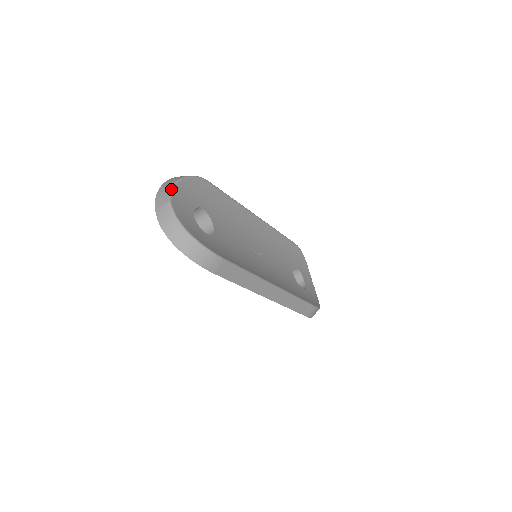
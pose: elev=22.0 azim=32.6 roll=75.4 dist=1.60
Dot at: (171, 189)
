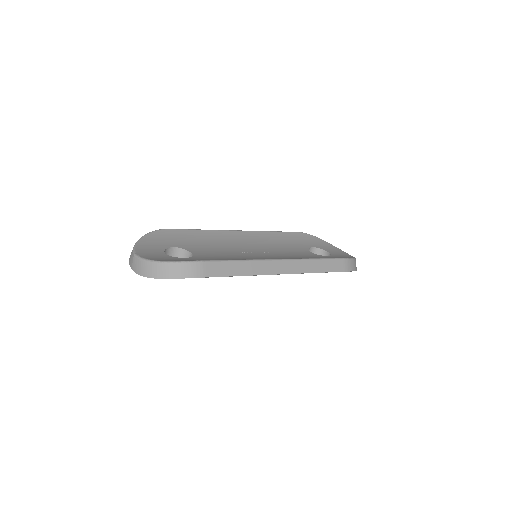
Dot at: (133, 248)
